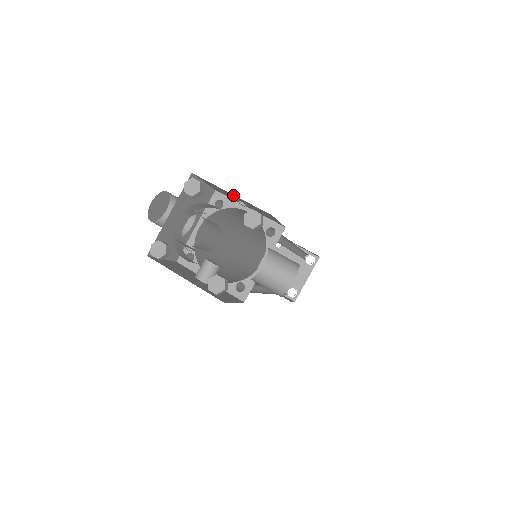
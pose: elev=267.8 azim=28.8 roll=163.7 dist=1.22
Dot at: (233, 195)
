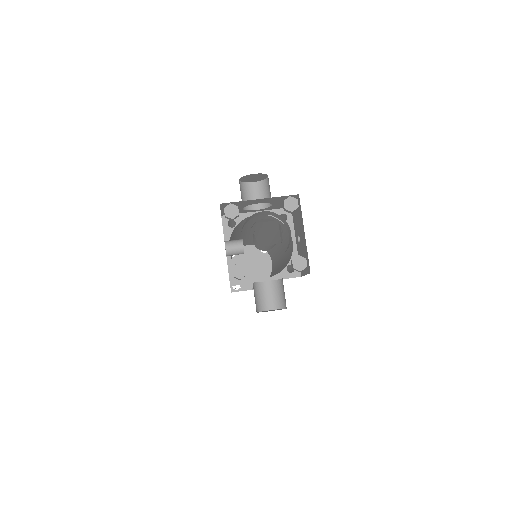
Dot at: (304, 234)
